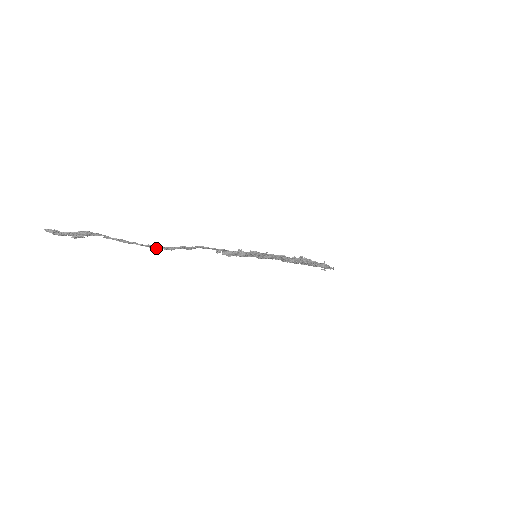
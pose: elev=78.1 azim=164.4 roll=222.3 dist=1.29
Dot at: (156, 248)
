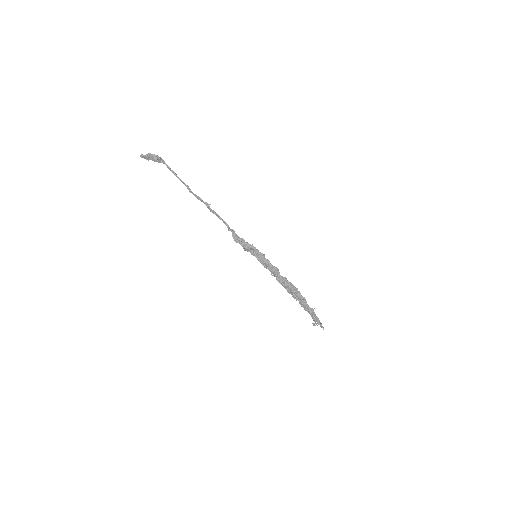
Dot at: (191, 191)
